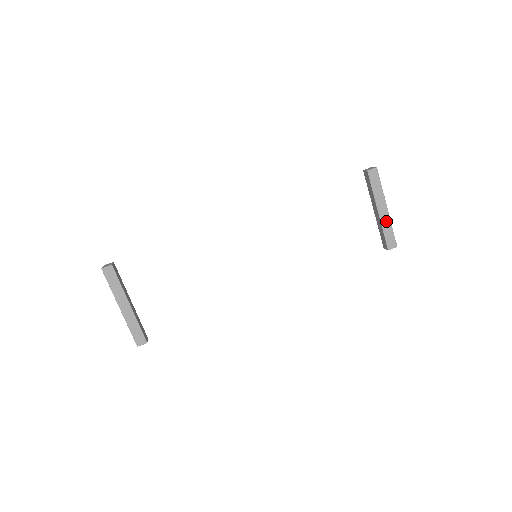
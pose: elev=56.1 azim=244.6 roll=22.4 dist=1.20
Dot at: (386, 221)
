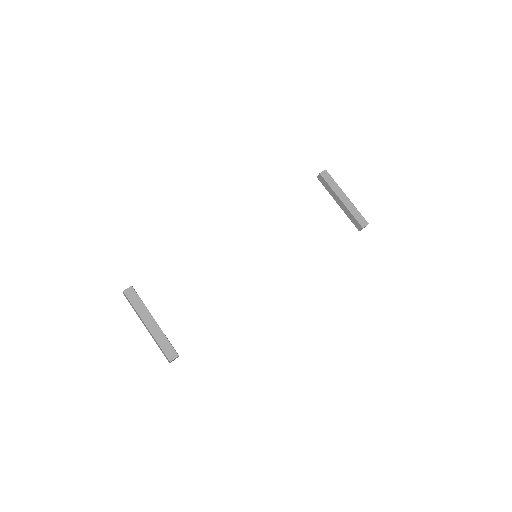
Dot at: (350, 206)
